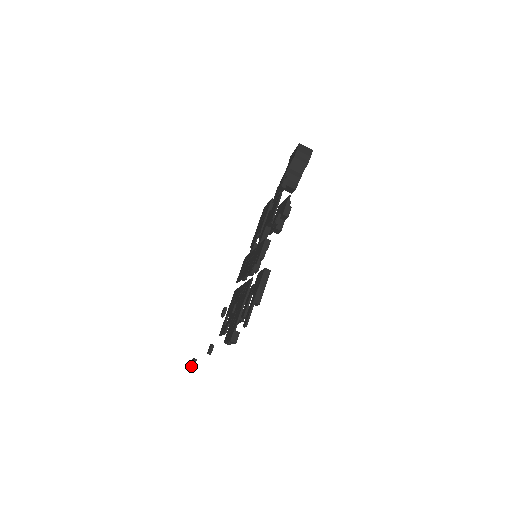
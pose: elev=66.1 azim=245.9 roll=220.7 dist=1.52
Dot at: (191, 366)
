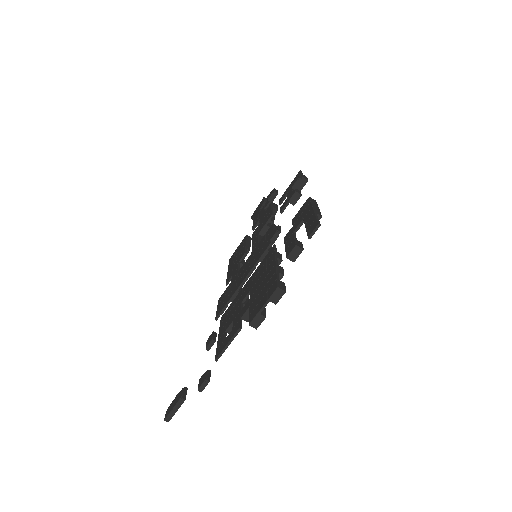
Dot at: (180, 396)
